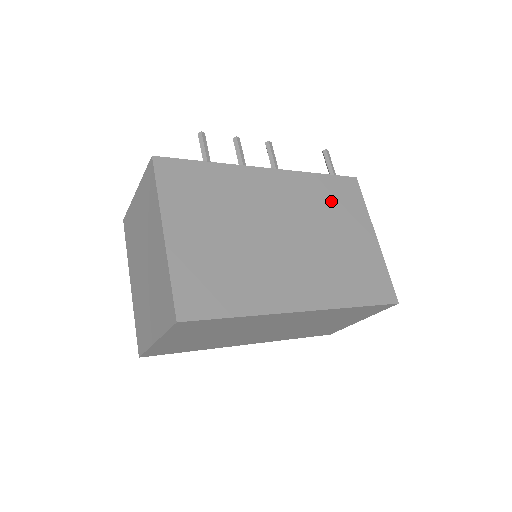
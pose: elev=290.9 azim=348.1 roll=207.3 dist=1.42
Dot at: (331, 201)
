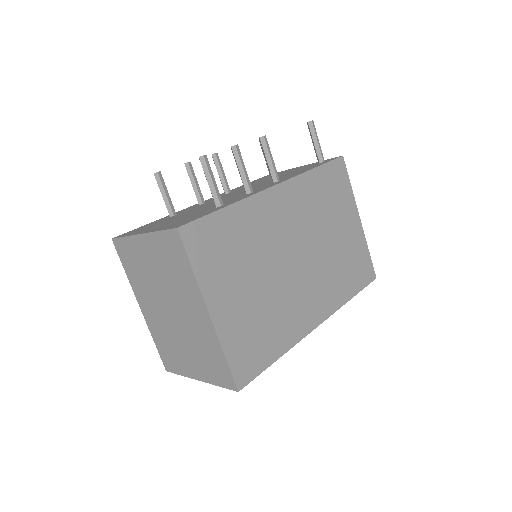
Dot at: (326, 197)
